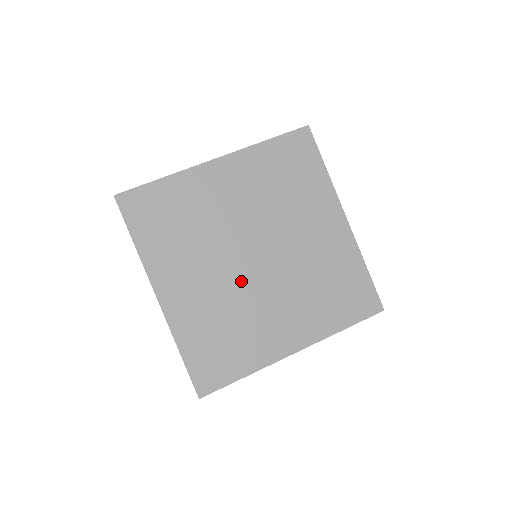
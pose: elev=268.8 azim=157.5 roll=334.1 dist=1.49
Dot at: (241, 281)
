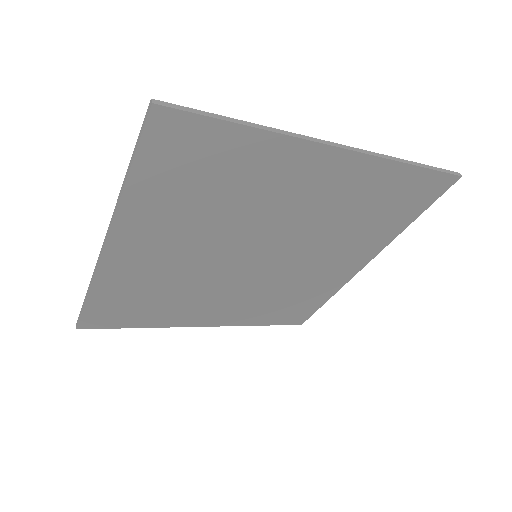
Dot at: (217, 270)
